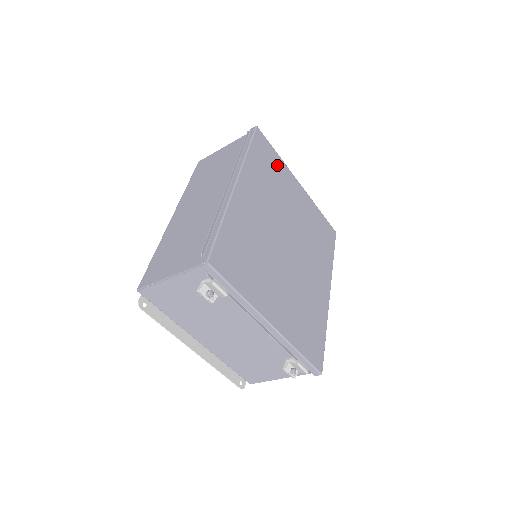
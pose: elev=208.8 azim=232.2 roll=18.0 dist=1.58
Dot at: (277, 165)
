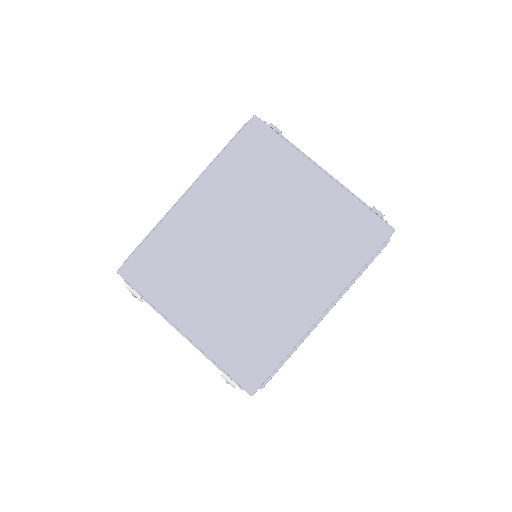
Dot at: (277, 156)
